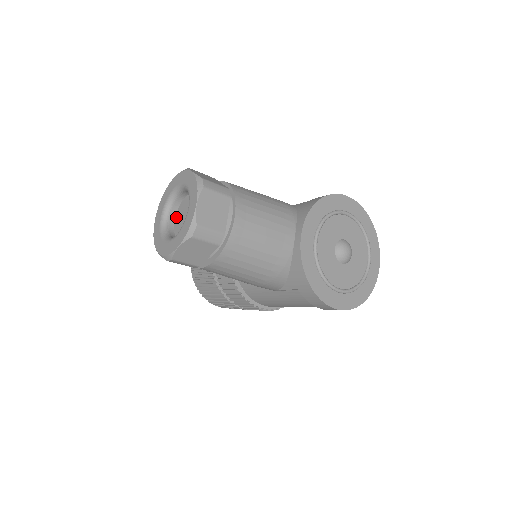
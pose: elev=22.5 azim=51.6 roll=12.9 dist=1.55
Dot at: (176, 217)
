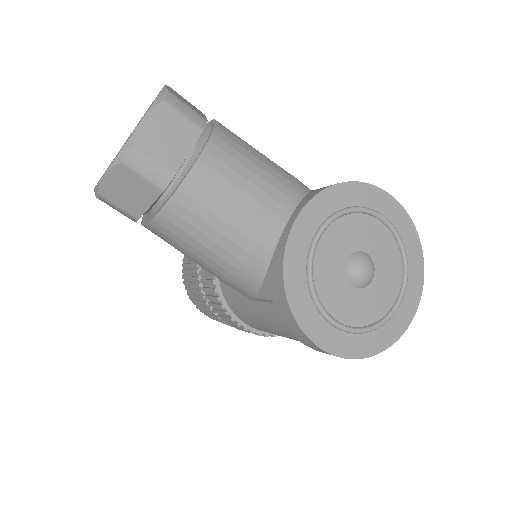
Dot at: occluded
